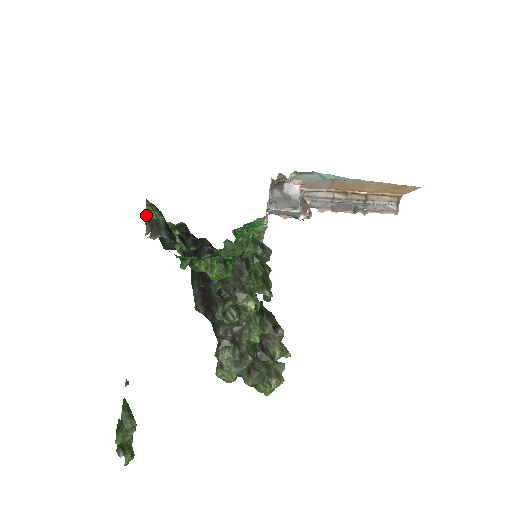
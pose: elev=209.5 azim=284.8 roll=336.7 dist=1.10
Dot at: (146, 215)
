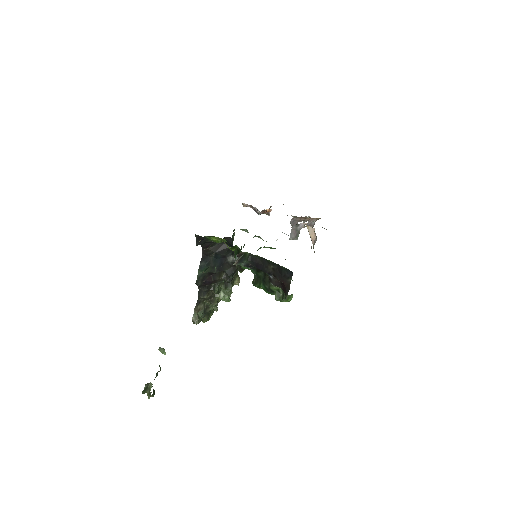
Dot at: (242, 252)
